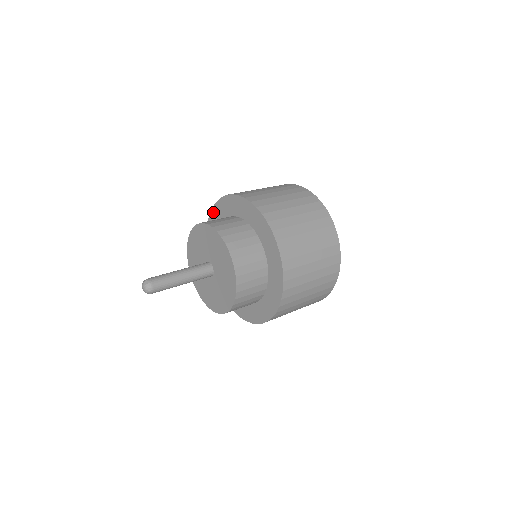
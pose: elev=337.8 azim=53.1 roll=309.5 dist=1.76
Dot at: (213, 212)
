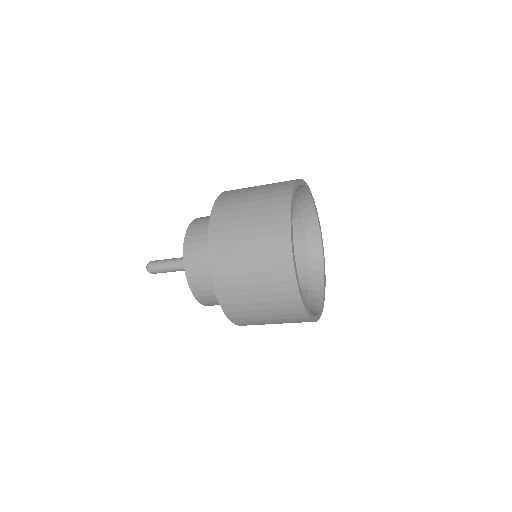
Dot at: occluded
